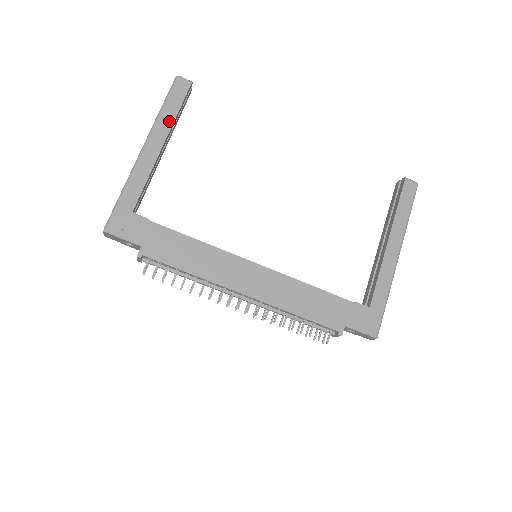
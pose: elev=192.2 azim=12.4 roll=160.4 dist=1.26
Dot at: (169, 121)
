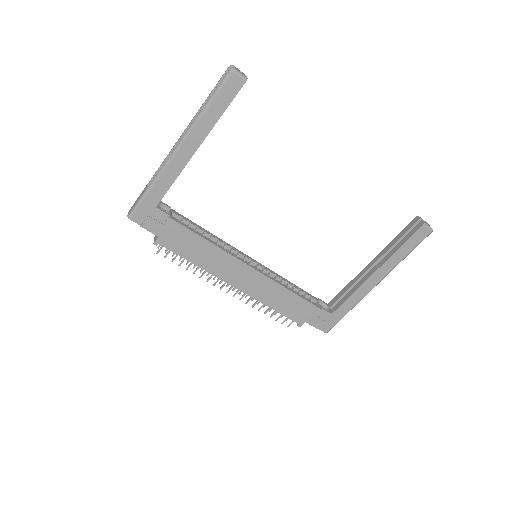
Dot at: (210, 124)
